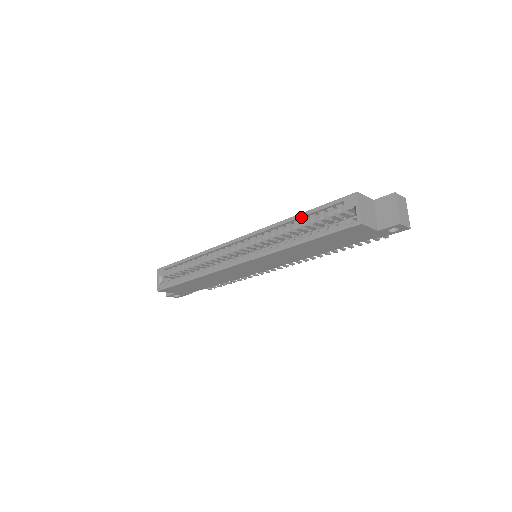
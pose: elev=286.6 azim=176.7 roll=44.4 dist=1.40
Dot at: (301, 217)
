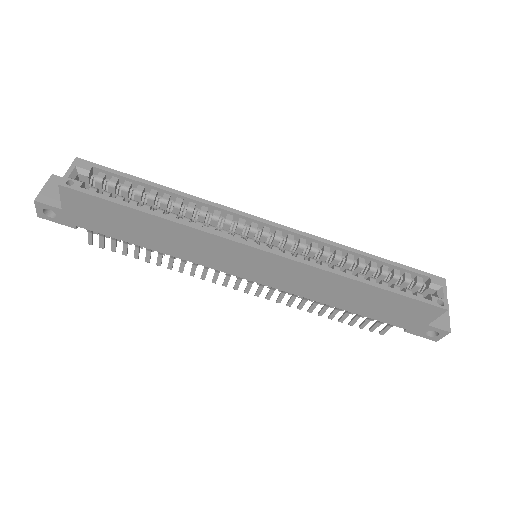
Dot at: (375, 259)
